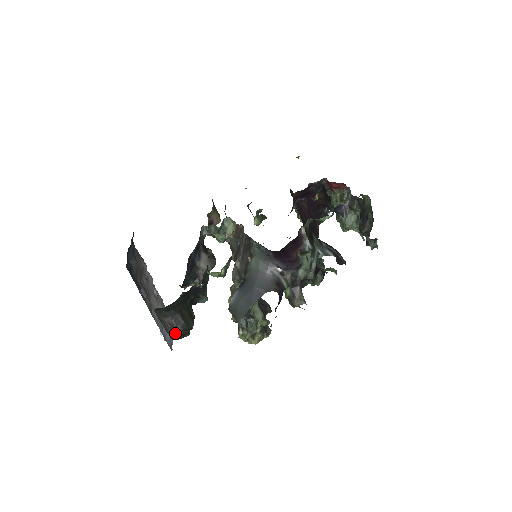
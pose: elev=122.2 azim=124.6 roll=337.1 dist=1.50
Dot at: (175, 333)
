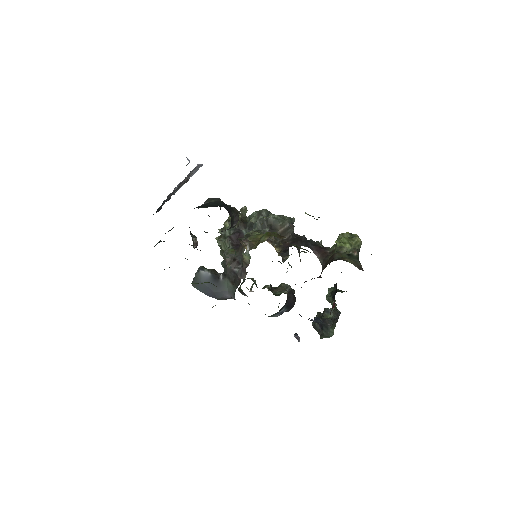
Dot at: occluded
